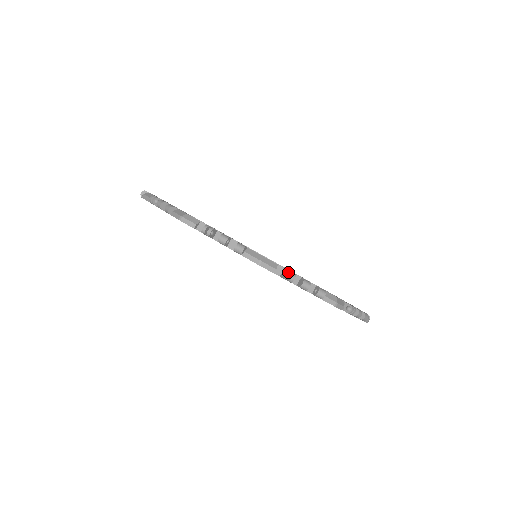
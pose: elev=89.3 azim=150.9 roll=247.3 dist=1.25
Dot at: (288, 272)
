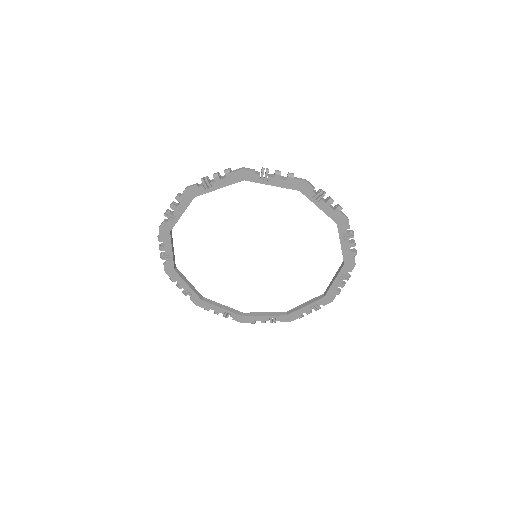
Dot at: (202, 178)
